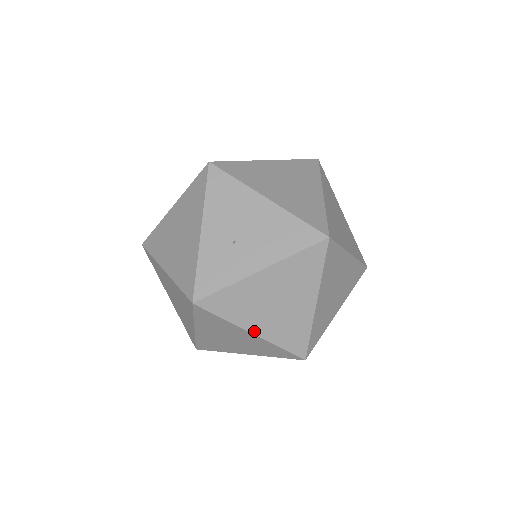
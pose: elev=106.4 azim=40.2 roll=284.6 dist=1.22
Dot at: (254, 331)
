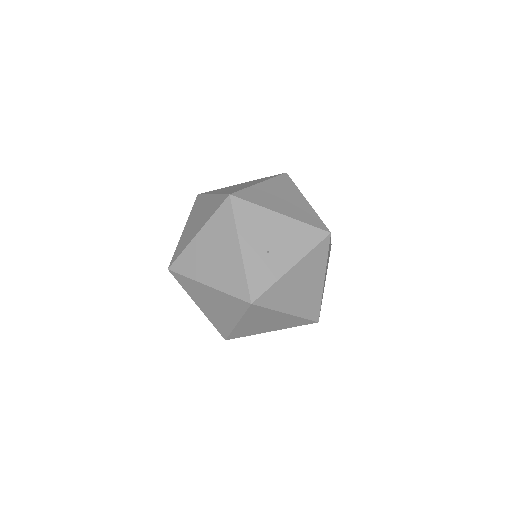
Dot at: (288, 312)
